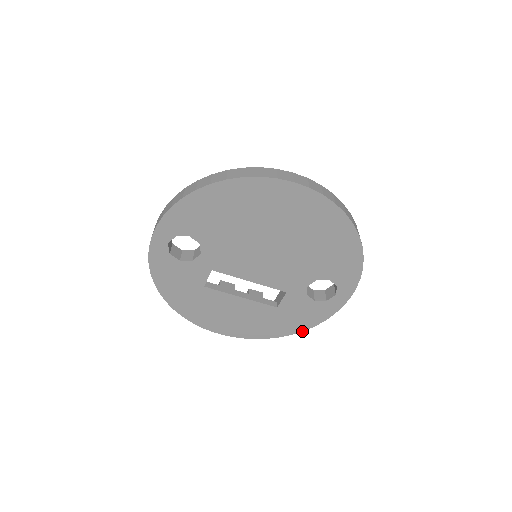
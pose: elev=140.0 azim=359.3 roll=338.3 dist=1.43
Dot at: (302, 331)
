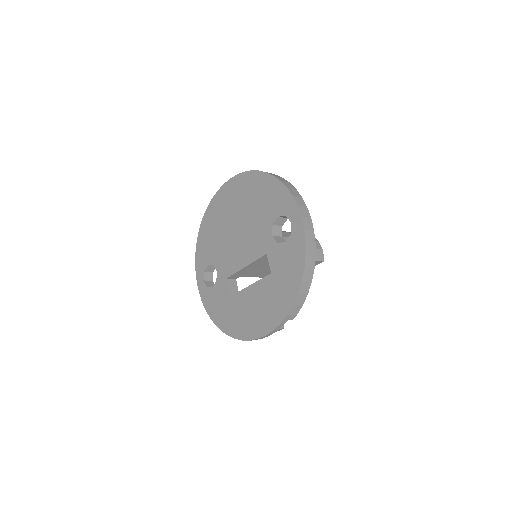
Dot at: (302, 280)
